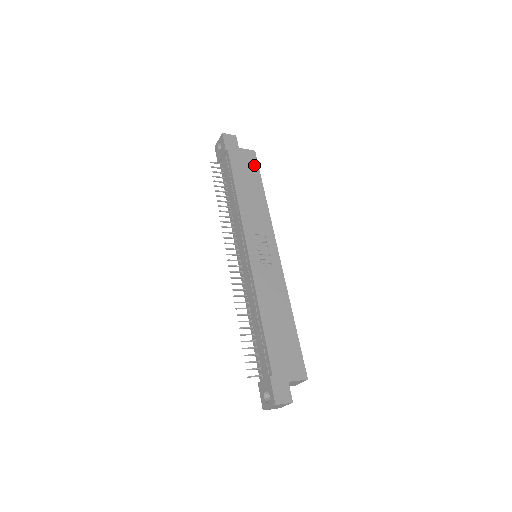
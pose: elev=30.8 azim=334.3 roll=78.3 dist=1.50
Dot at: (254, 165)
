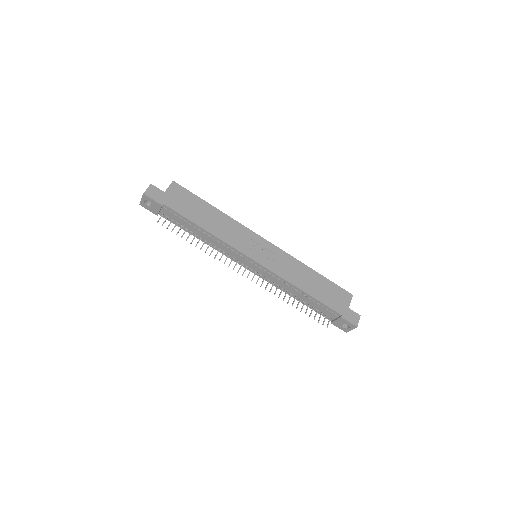
Dot at: (187, 194)
